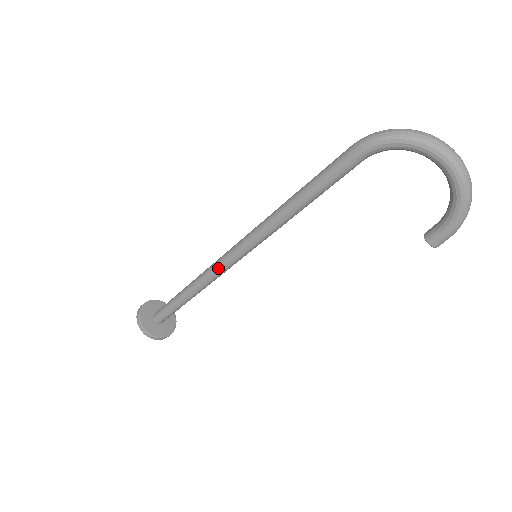
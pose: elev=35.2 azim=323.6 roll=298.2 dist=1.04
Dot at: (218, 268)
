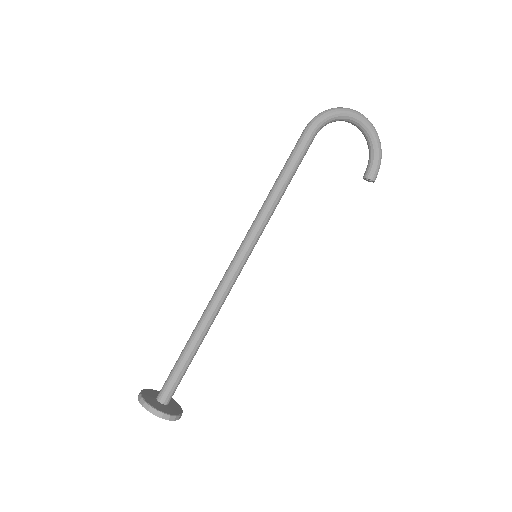
Dot at: (227, 284)
